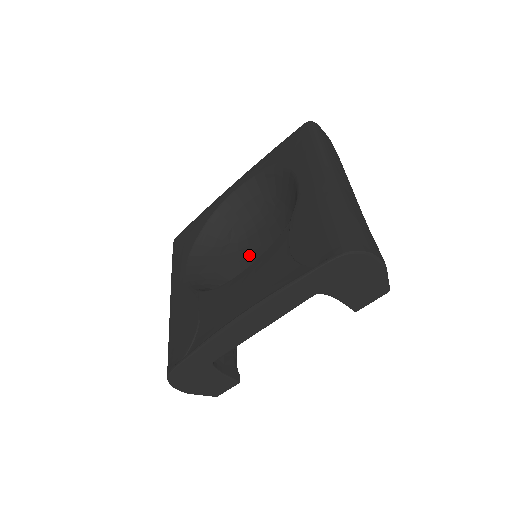
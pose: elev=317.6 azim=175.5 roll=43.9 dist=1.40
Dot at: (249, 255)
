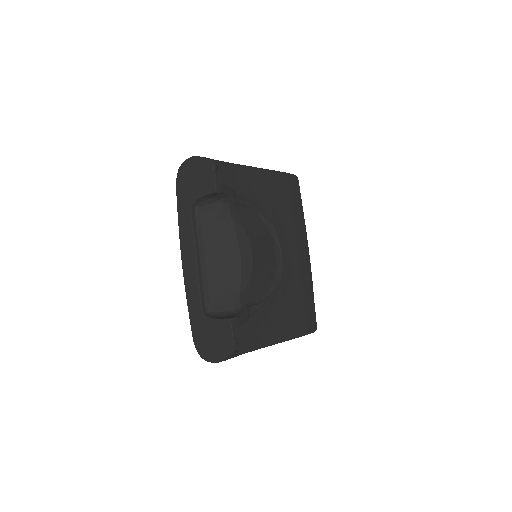
Dot at: occluded
